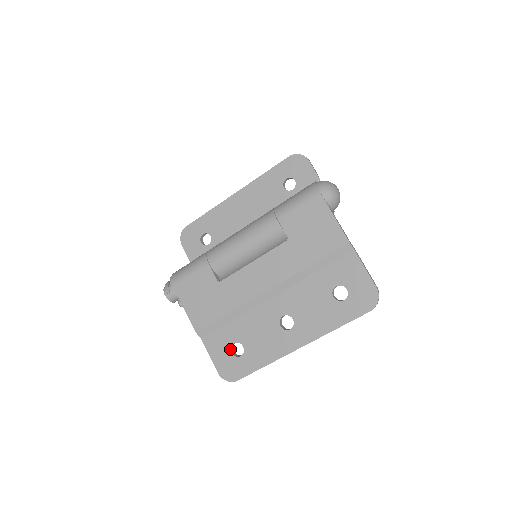
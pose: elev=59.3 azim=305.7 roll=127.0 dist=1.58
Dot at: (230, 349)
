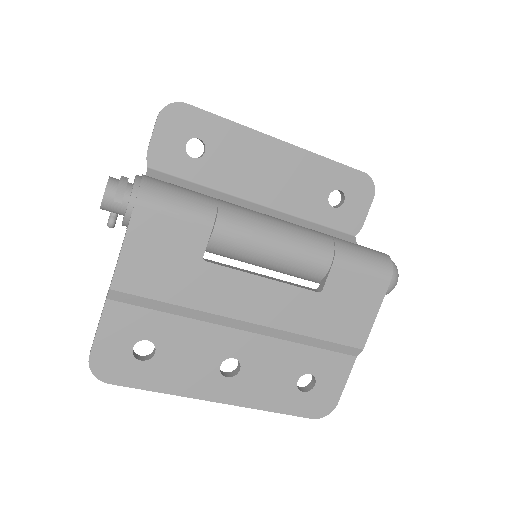
Dot at: (135, 343)
